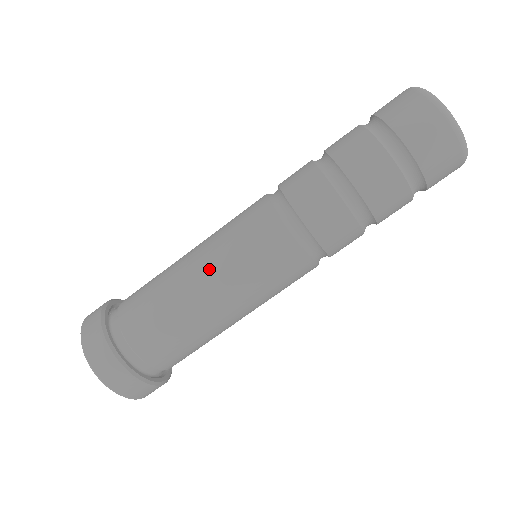
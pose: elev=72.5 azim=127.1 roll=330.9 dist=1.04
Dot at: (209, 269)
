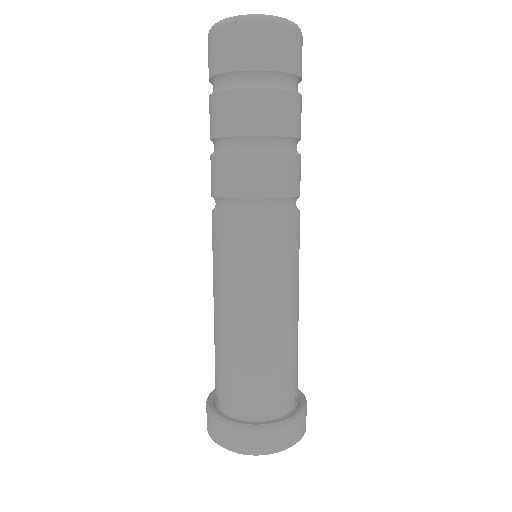
Dot at: occluded
